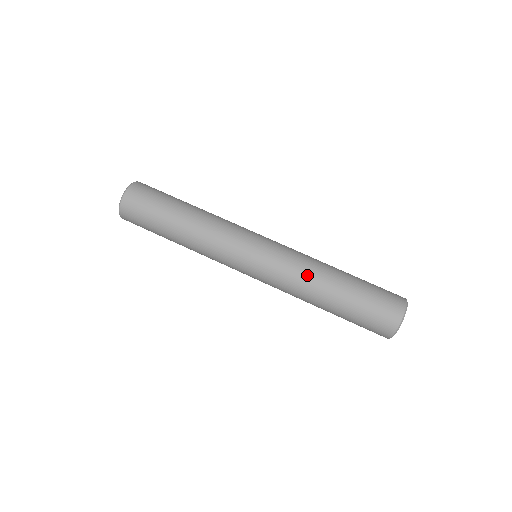
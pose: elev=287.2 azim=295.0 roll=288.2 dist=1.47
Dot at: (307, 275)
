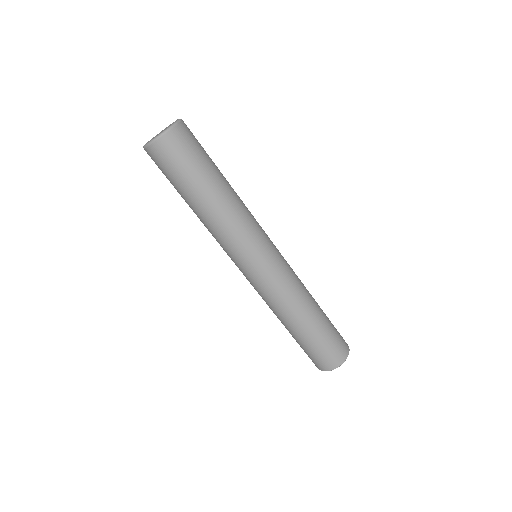
Dot at: (296, 299)
